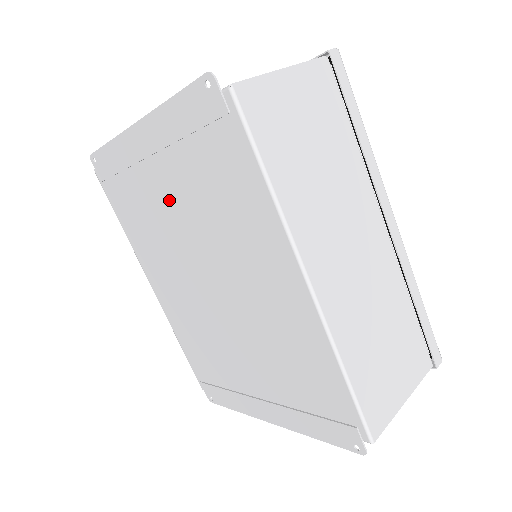
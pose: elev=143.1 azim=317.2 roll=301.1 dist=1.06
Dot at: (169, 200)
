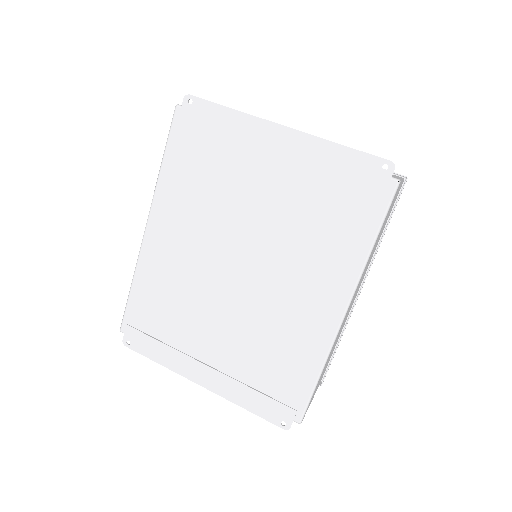
Dot at: (259, 191)
